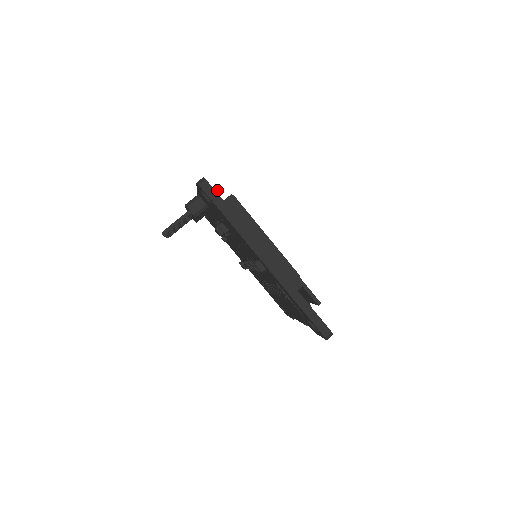
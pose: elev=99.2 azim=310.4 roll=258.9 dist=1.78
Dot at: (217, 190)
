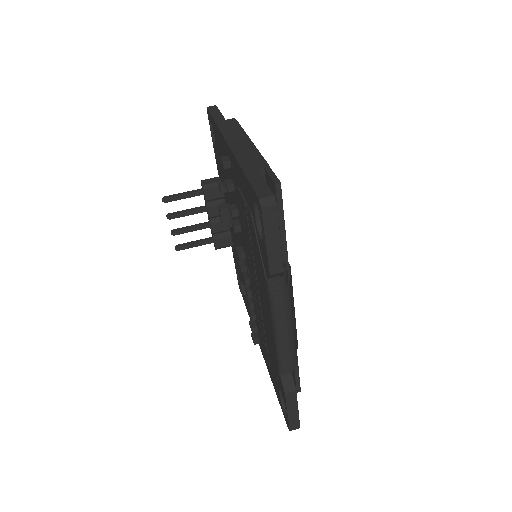
Dot at: occluded
